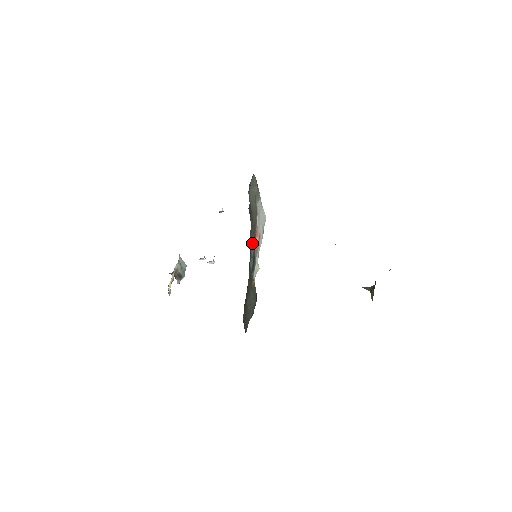
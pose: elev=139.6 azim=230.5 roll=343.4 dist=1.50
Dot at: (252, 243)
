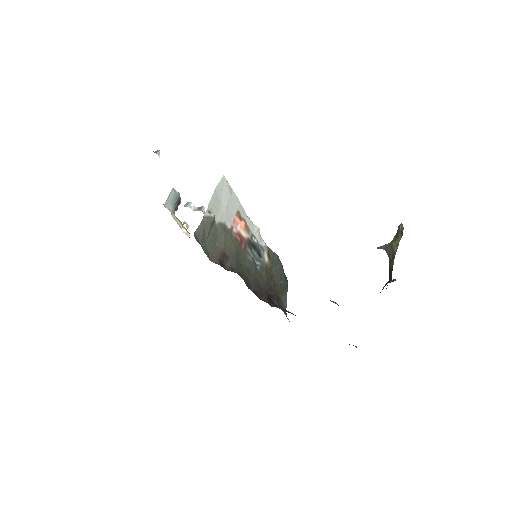
Dot at: (244, 253)
